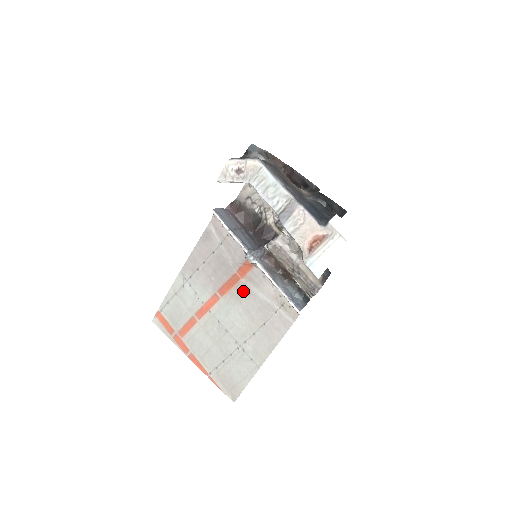
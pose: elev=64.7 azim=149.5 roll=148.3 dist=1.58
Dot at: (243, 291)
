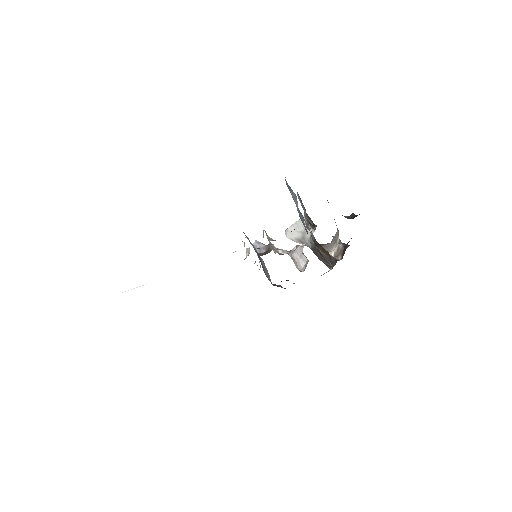
Dot at: occluded
